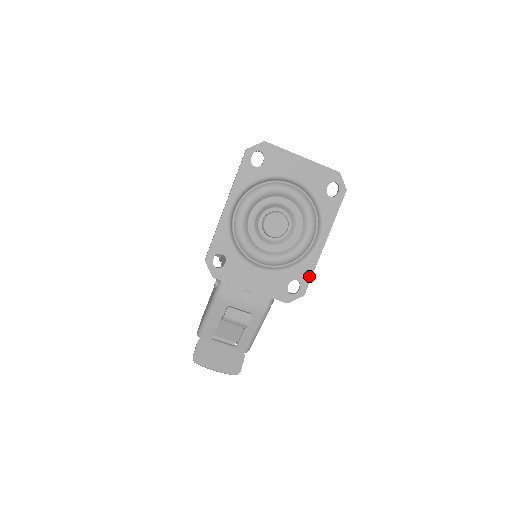
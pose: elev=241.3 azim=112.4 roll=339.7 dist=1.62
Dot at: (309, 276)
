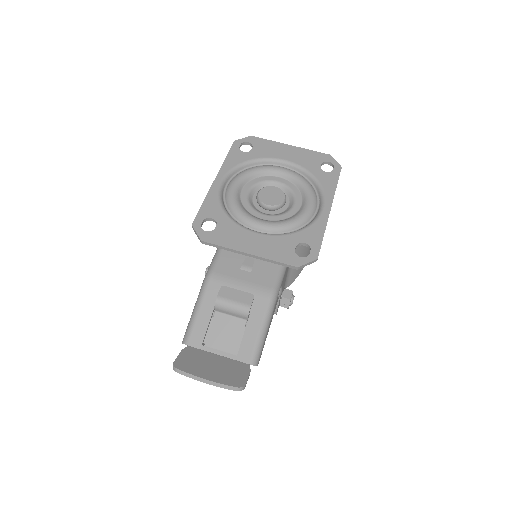
Dot at: (319, 239)
